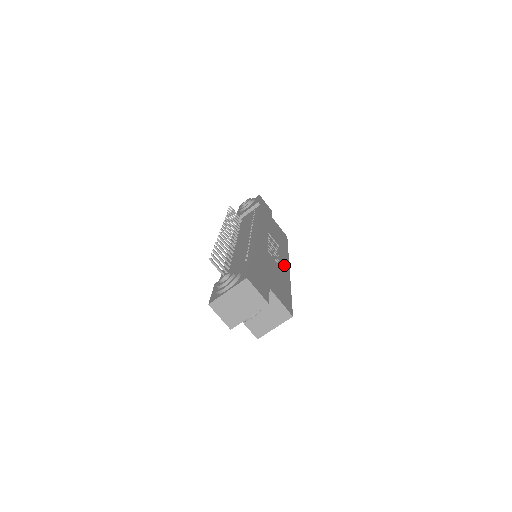
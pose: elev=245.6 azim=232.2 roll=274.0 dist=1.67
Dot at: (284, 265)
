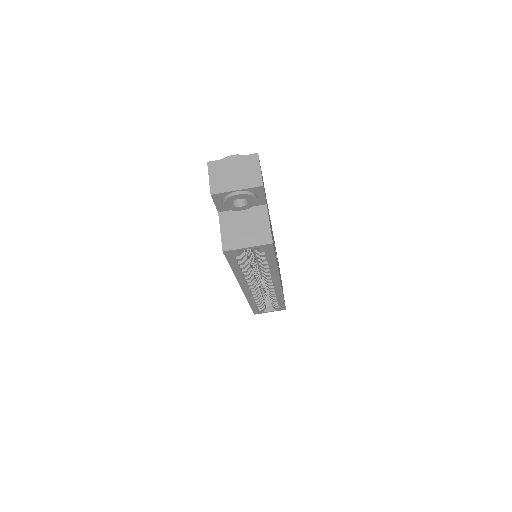
Dot at: occluded
